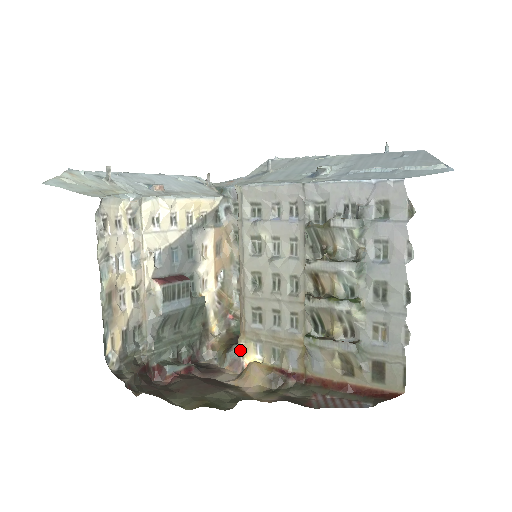
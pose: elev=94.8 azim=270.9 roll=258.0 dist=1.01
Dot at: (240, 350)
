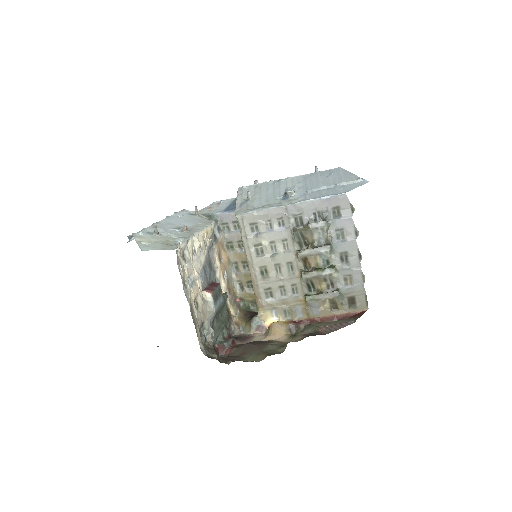
Dot at: (261, 318)
